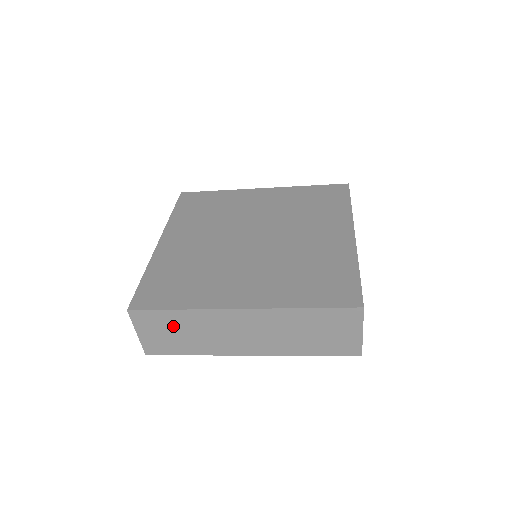
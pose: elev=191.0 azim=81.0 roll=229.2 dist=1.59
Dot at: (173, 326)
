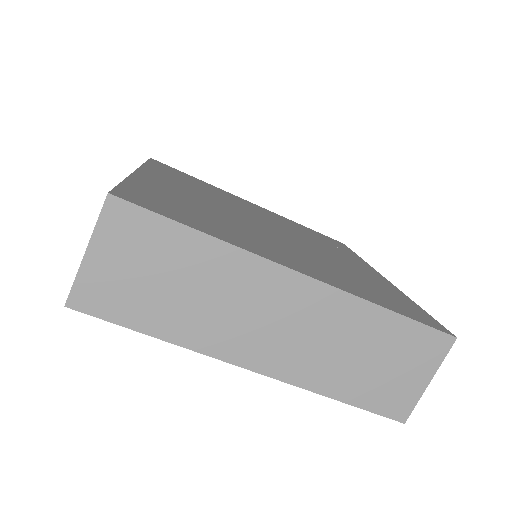
Dot at: (167, 262)
